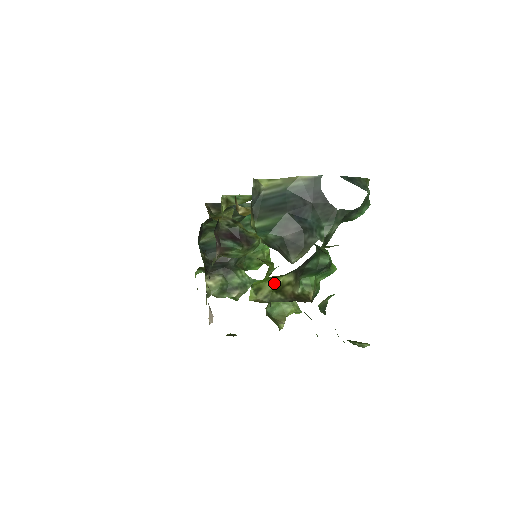
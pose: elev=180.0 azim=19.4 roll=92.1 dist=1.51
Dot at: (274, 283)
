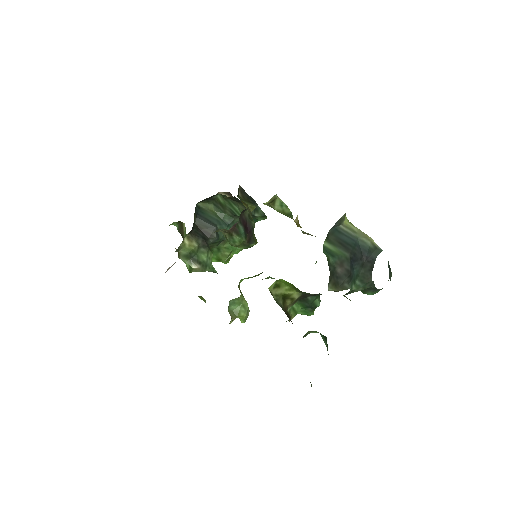
Dot at: (288, 291)
